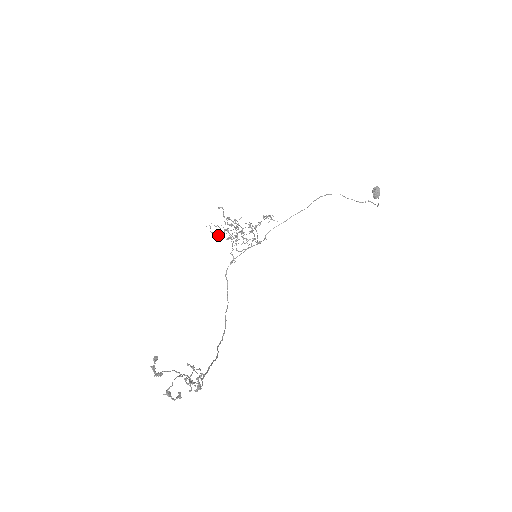
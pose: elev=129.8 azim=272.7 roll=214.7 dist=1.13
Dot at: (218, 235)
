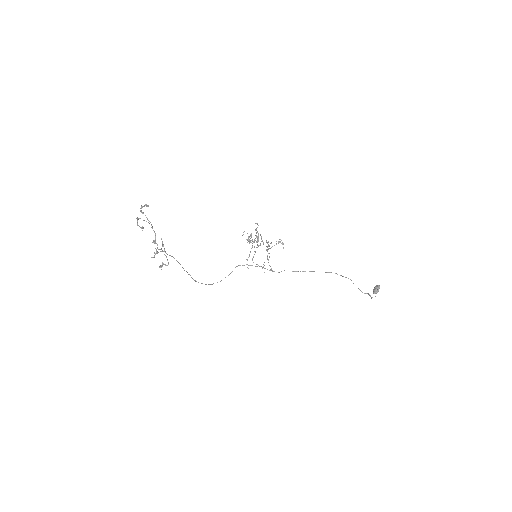
Dot at: occluded
